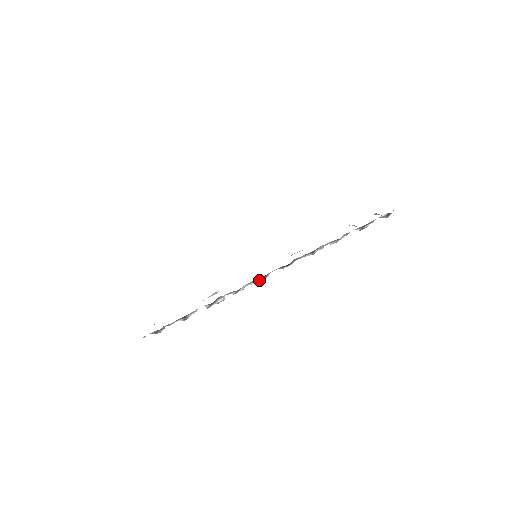
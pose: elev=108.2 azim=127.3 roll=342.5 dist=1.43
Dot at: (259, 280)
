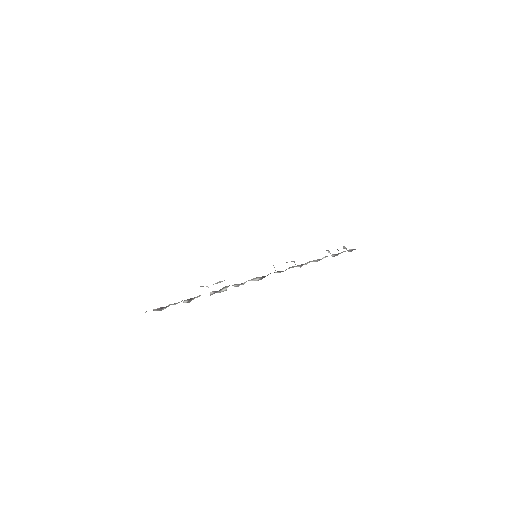
Dot at: (258, 279)
